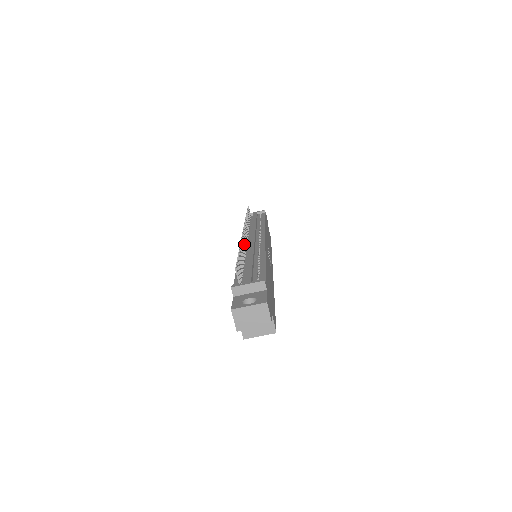
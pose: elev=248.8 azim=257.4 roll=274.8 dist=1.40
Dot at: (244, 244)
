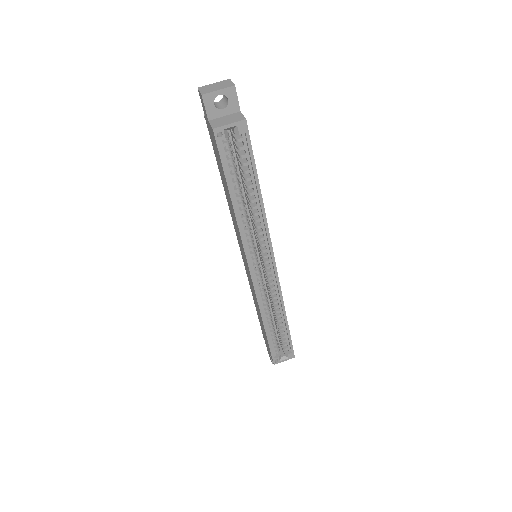
Dot at: occluded
